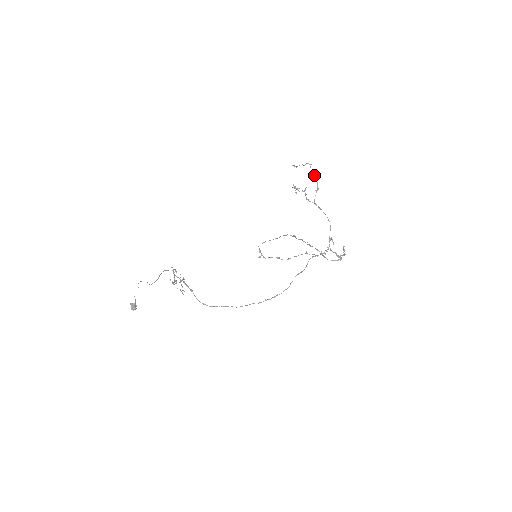
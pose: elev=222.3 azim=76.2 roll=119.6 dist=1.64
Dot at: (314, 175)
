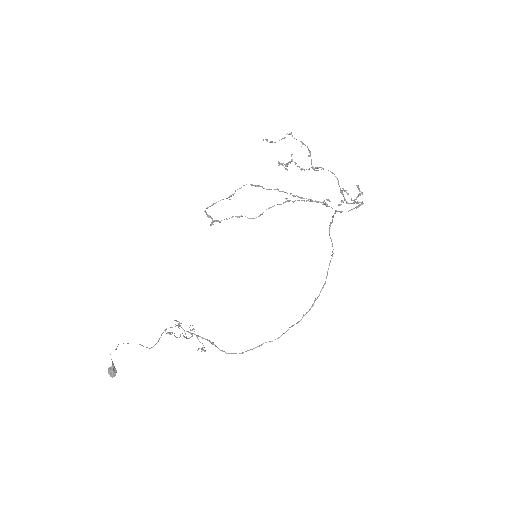
Dot at: (301, 142)
